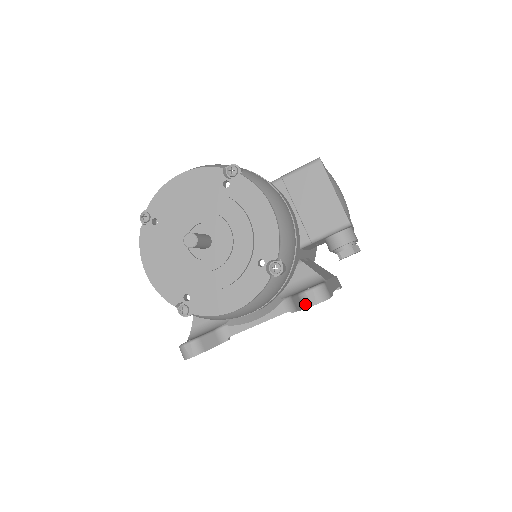
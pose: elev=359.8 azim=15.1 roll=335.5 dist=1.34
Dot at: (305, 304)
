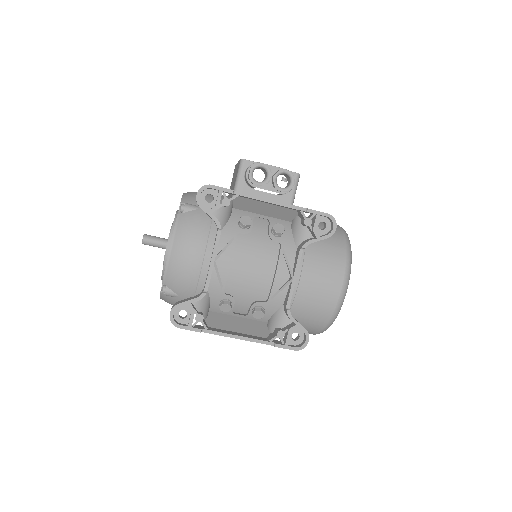
Dot at: (197, 203)
